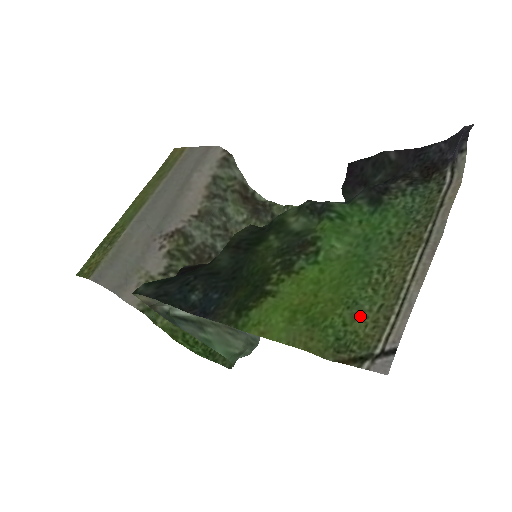
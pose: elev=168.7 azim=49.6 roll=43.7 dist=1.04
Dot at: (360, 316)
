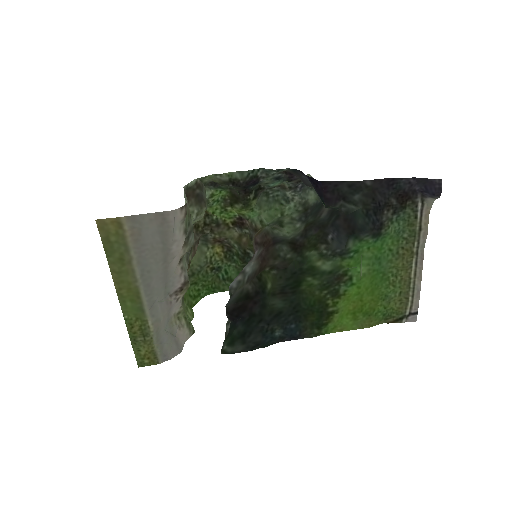
Dot at: (392, 301)
